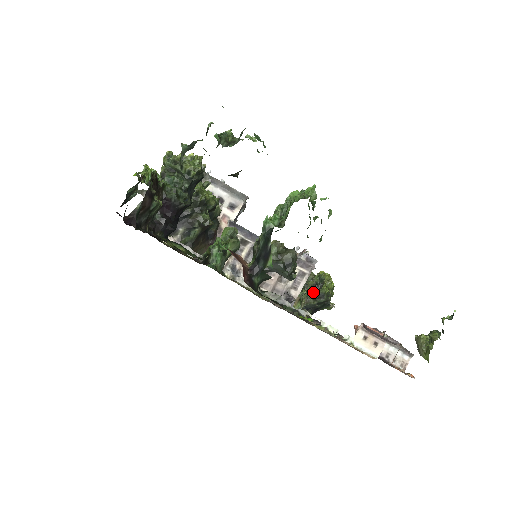
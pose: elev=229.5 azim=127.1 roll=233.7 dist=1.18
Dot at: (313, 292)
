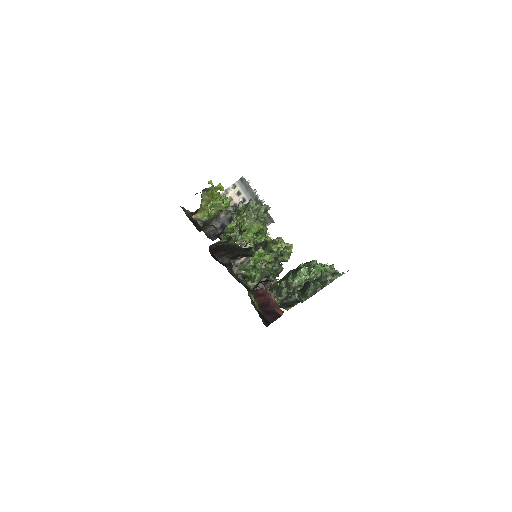
Dot at: occluded
